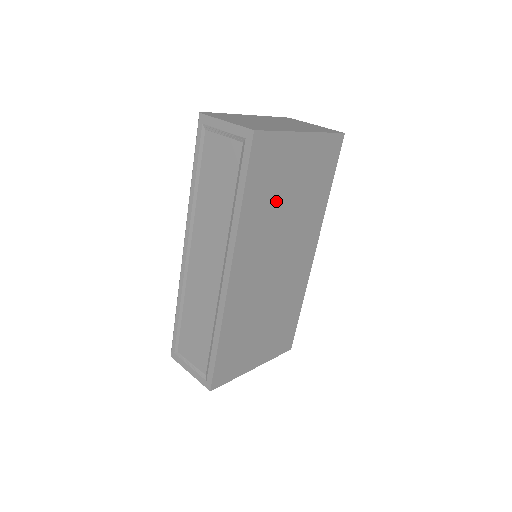
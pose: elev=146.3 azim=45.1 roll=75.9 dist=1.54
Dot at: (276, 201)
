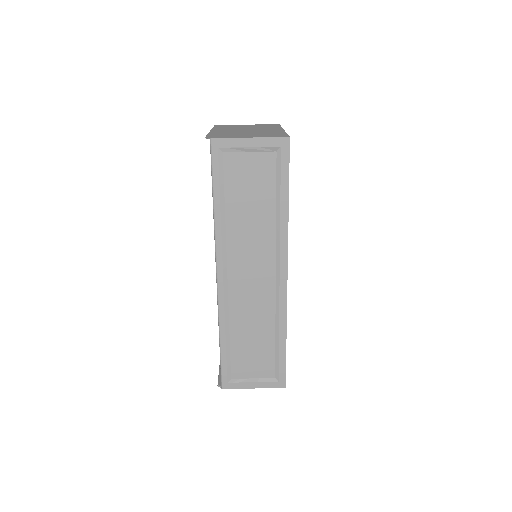
Dot at: occluded
